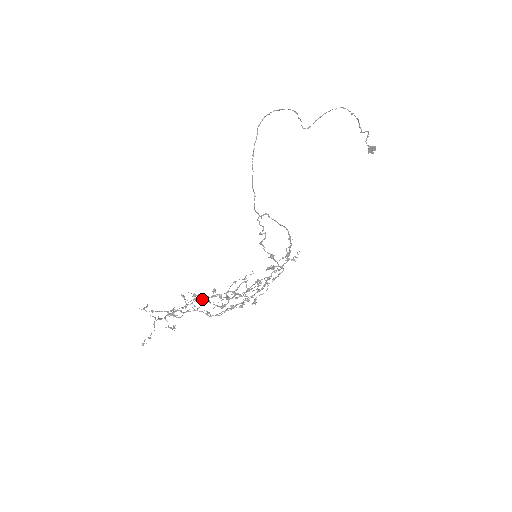
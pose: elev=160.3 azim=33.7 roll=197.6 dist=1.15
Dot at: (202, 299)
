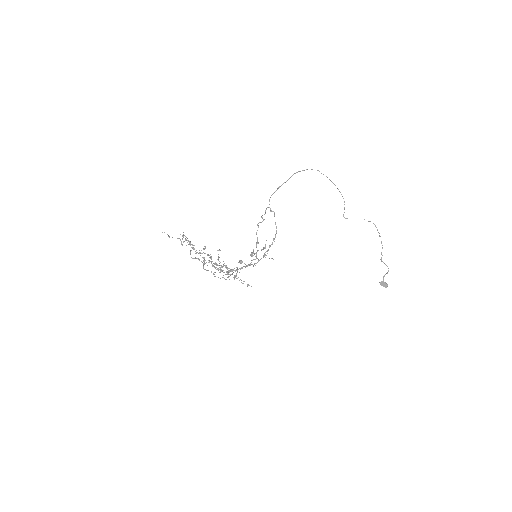
Dot at: (211, 256)
